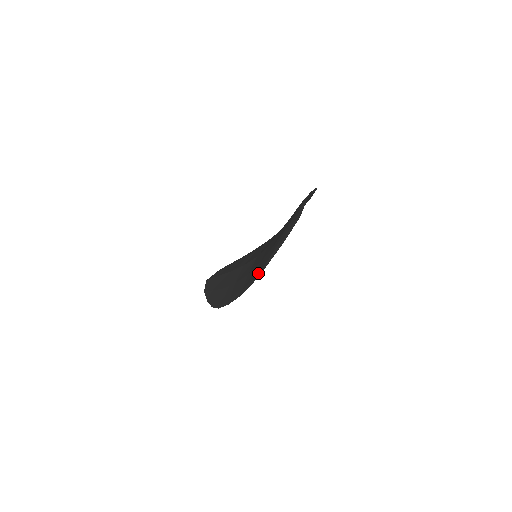
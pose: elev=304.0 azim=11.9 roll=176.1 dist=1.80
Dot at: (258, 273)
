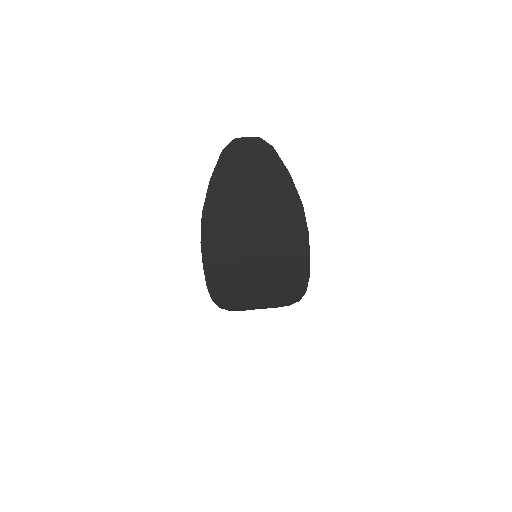
Dot at: (206, 231)
